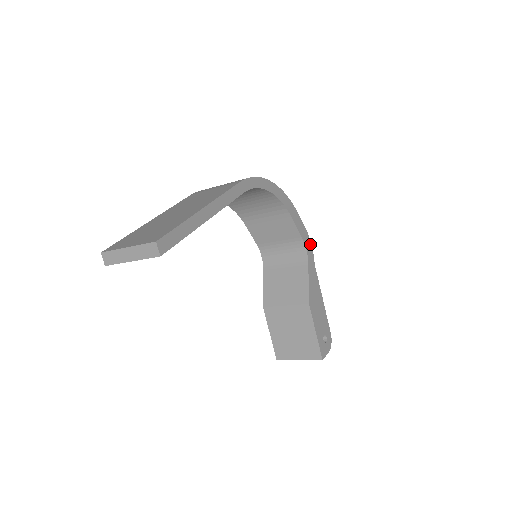
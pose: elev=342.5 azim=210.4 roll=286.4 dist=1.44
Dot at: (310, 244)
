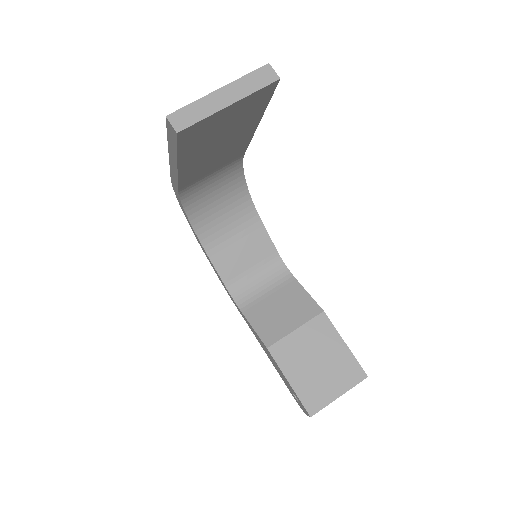
Dot at: occluded
